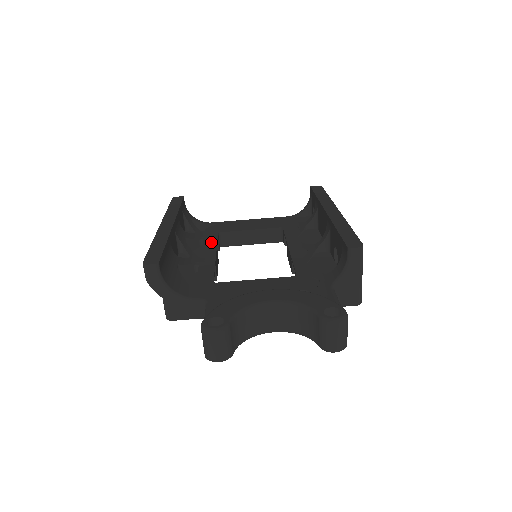
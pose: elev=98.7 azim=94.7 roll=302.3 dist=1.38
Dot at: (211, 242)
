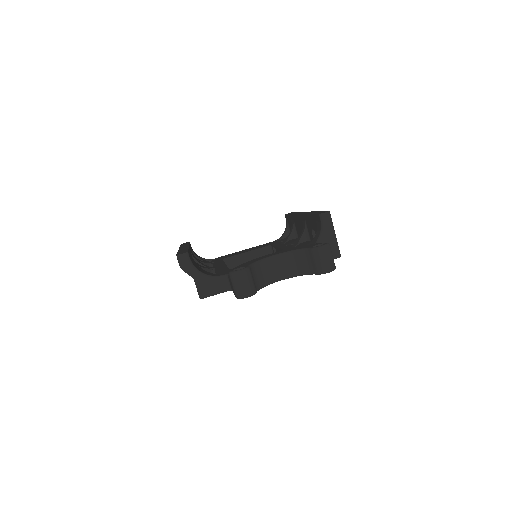
Dot at: (219, 262)
